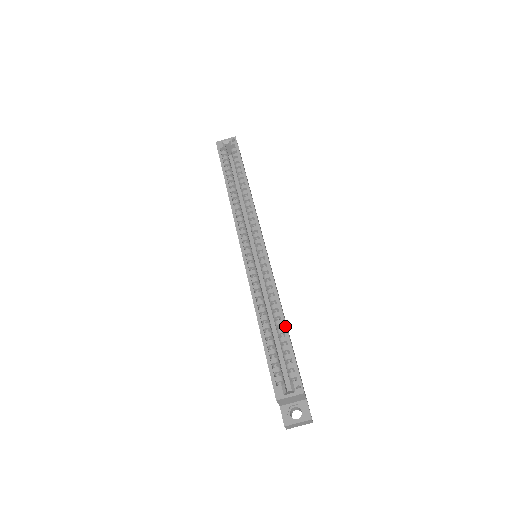
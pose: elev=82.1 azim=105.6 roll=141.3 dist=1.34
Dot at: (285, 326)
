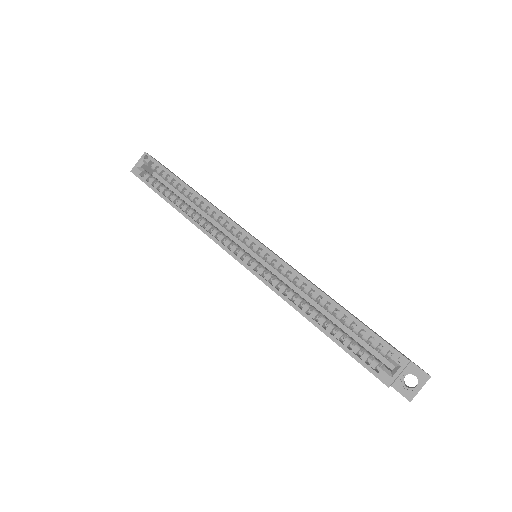
Dot at: (341, 308)
